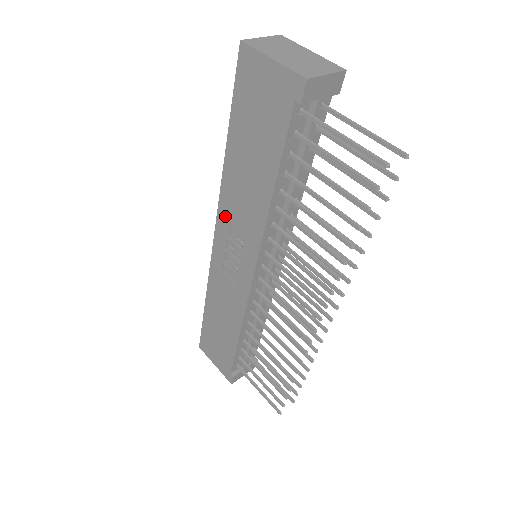
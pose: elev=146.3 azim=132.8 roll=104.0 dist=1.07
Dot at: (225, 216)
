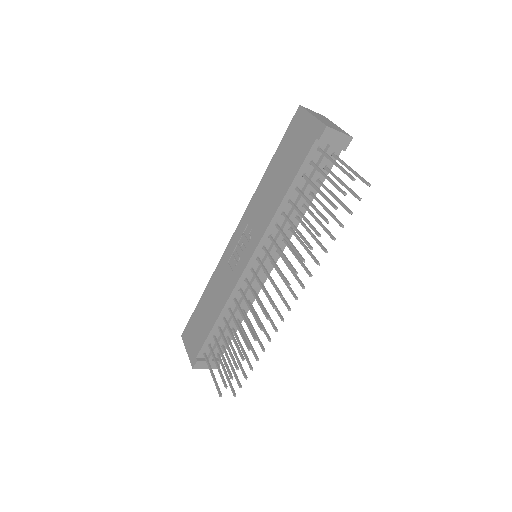
Dot at: (247, 217)
